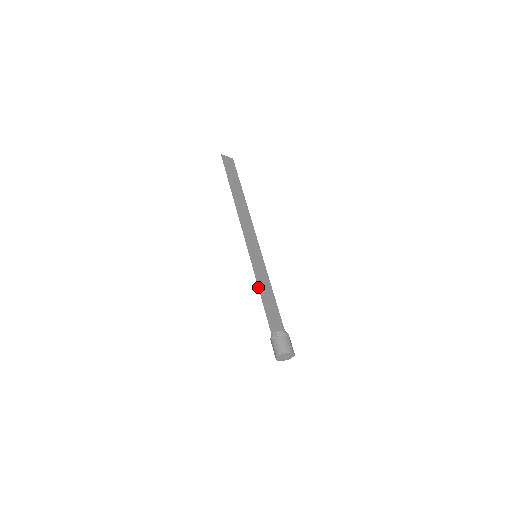
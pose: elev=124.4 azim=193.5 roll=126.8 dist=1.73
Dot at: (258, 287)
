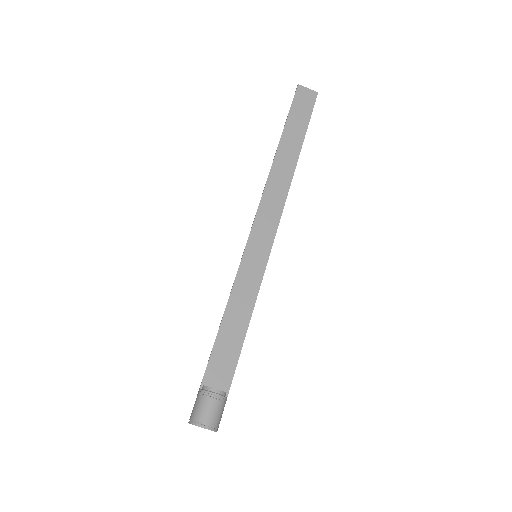
Dot at: occluded
